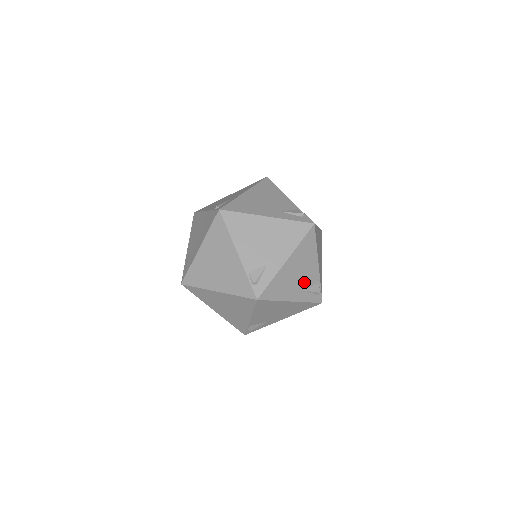
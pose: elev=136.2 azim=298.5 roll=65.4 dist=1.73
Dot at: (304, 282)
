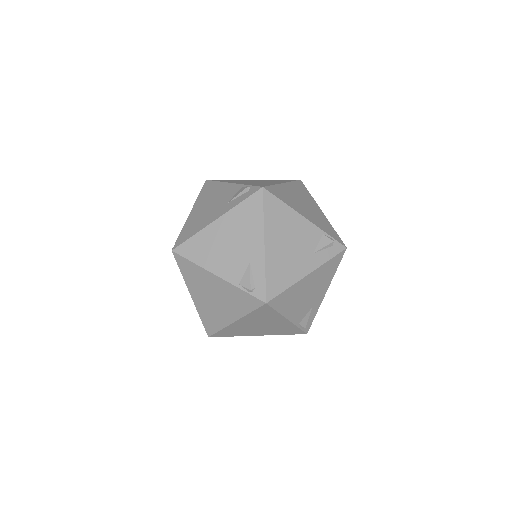
Dot at: occluded
